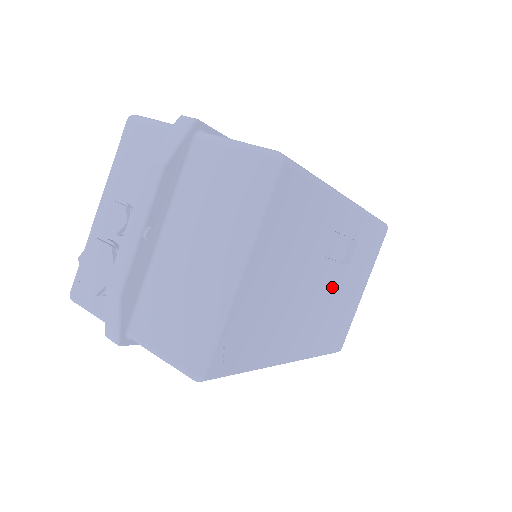
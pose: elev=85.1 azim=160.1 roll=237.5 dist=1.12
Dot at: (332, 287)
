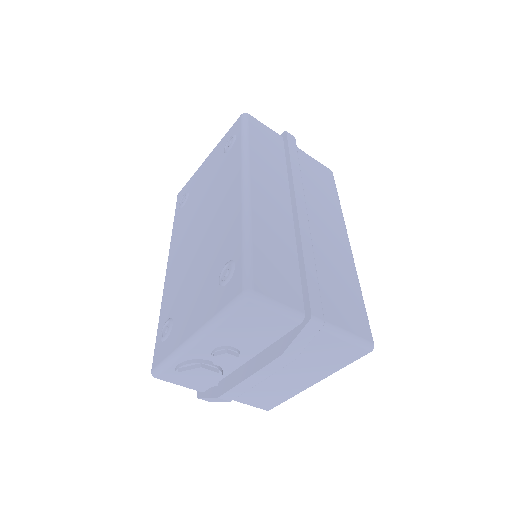
Dot at: occluded
